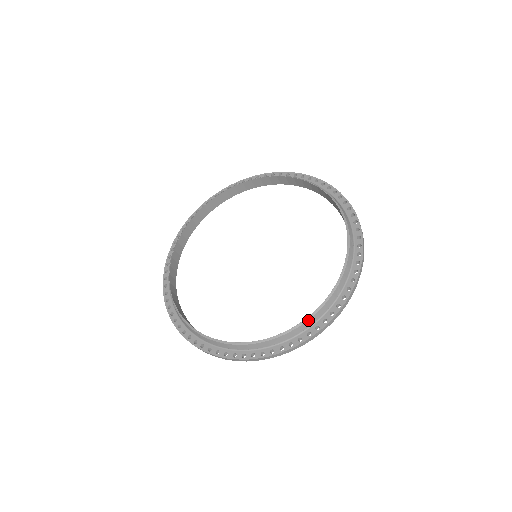
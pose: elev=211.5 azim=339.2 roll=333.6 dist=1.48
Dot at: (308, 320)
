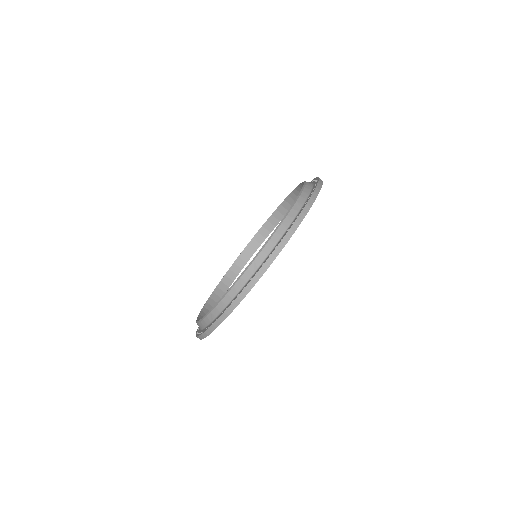
Dot at: (304, 188)
